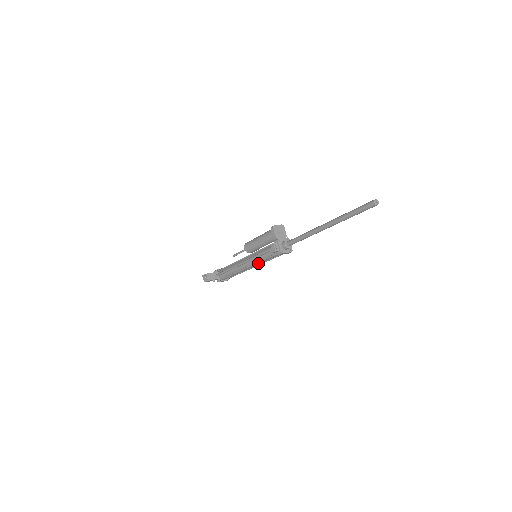
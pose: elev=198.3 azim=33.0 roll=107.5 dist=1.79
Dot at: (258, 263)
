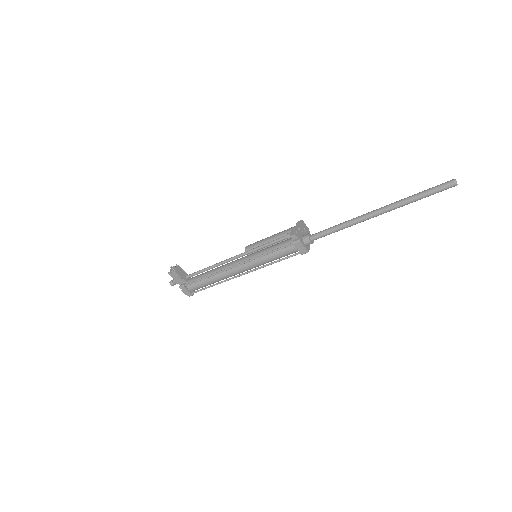
Dot at: (255, 262)
